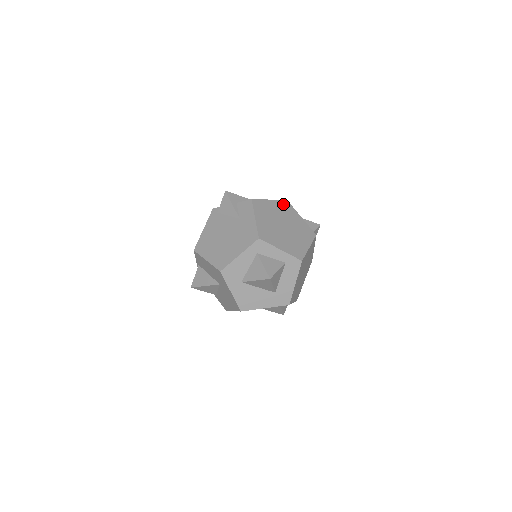
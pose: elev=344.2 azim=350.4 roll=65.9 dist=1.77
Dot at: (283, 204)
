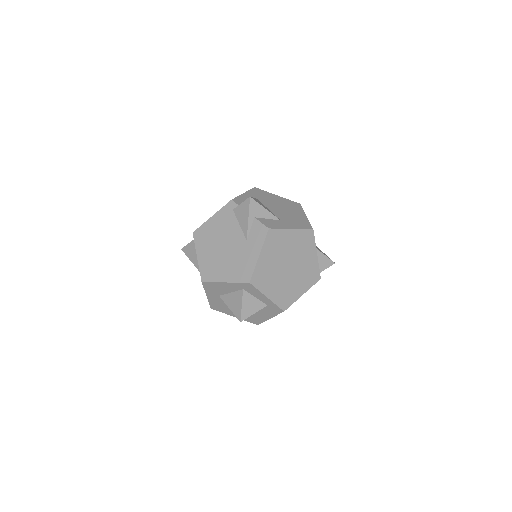
Dot at: (305, 236)
